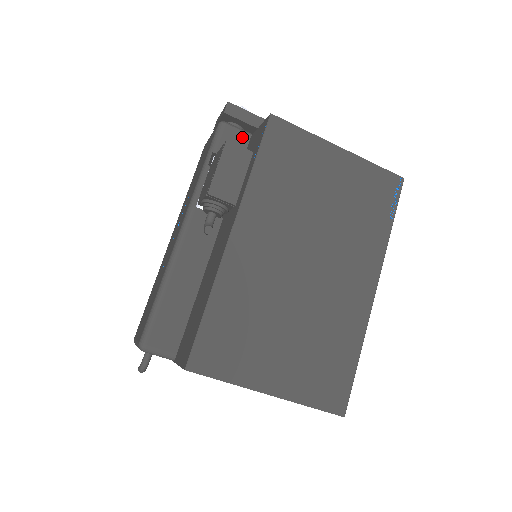
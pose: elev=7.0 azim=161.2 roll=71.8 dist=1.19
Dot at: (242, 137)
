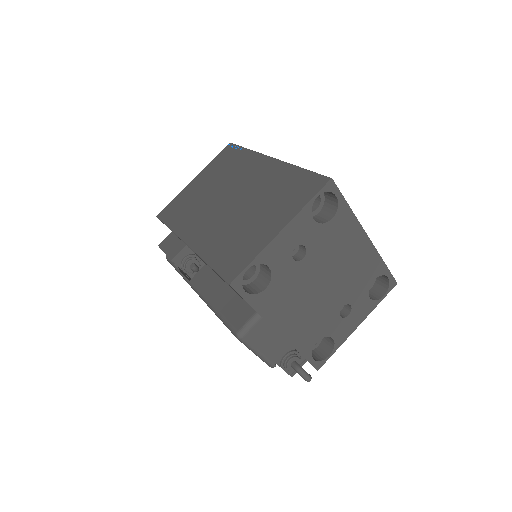
Dot at: occluded
